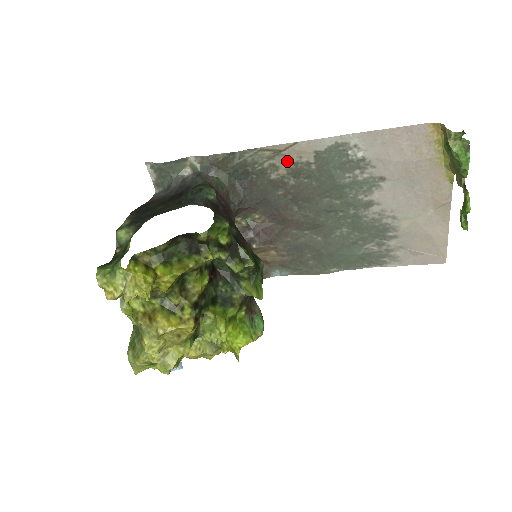
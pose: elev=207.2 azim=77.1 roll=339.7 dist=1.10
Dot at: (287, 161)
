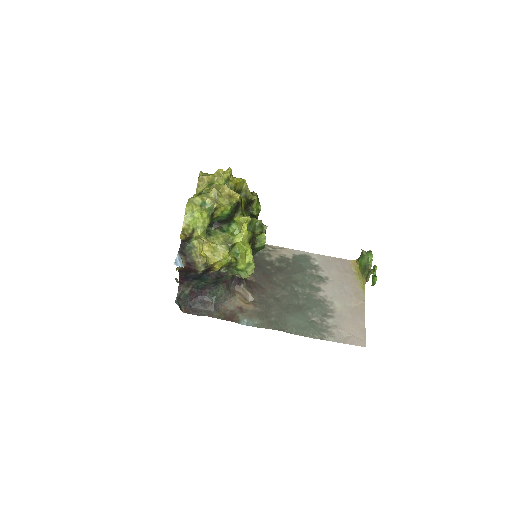
Dot at: (277, 254)
